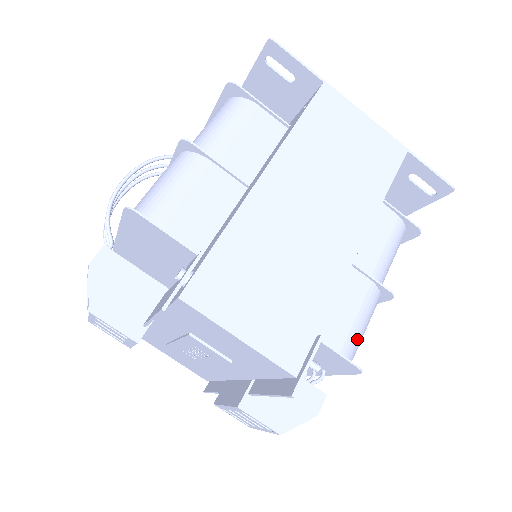
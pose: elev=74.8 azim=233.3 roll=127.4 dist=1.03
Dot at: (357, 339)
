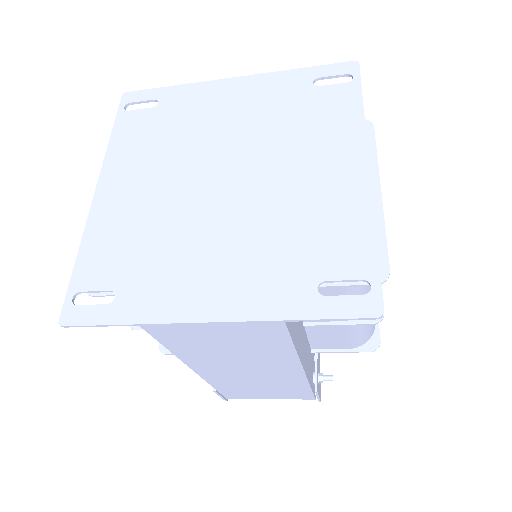
Dot at: (364, 336)
